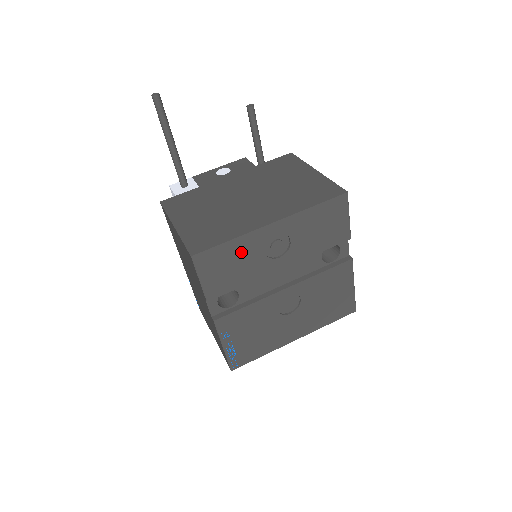
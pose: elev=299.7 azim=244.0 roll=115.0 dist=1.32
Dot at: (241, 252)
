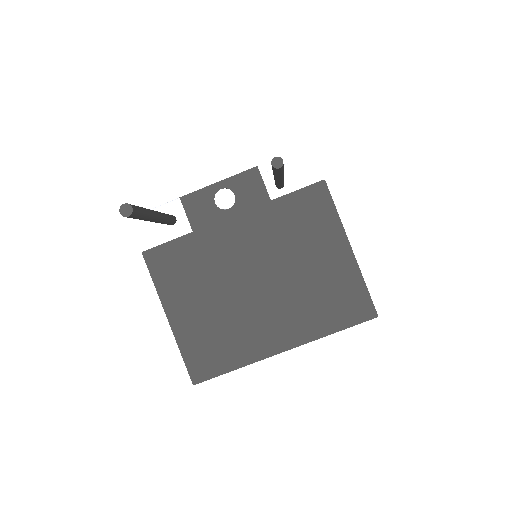
Dot at: occluded
